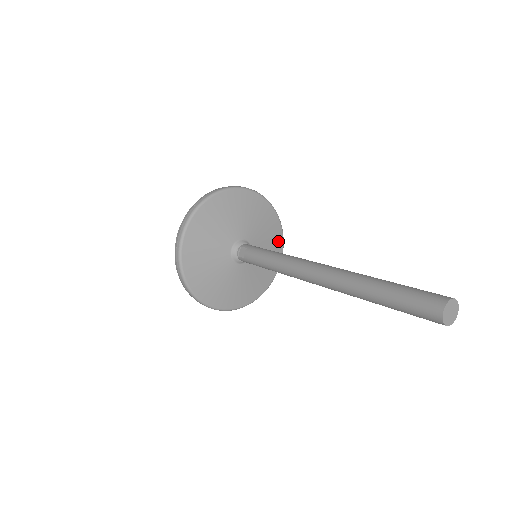
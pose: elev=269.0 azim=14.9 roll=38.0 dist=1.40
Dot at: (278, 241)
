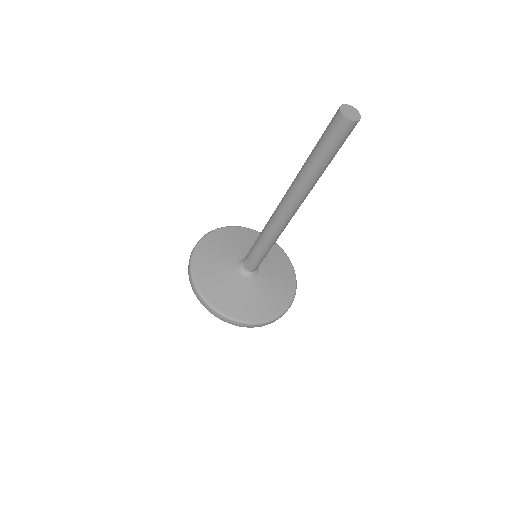
Dot at: occluded
